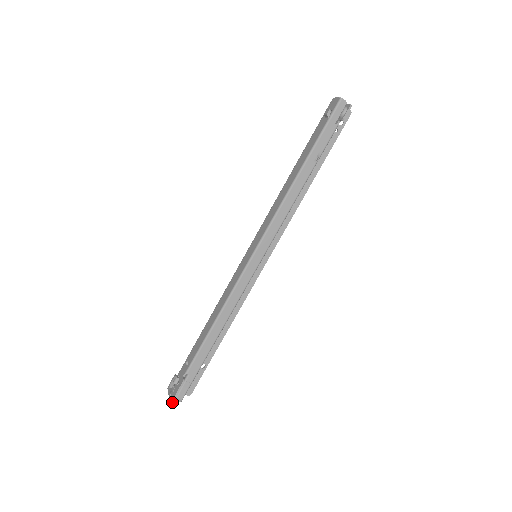
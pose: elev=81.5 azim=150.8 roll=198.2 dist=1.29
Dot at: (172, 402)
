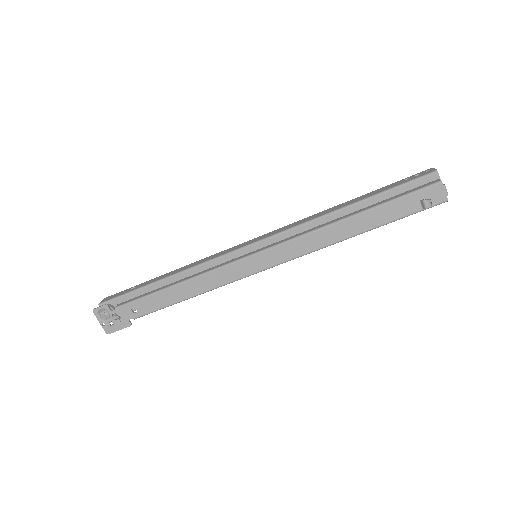
Dot at: (110, 333)
